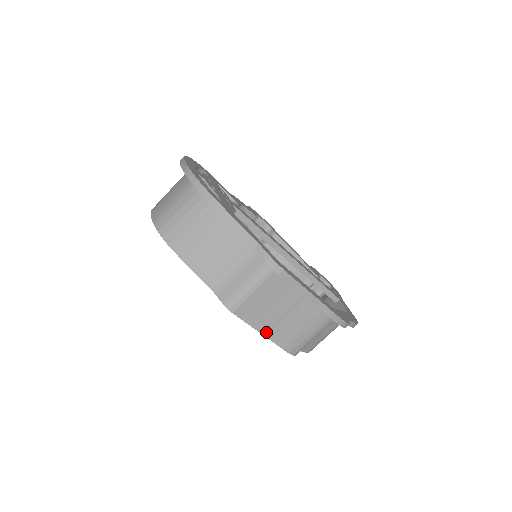
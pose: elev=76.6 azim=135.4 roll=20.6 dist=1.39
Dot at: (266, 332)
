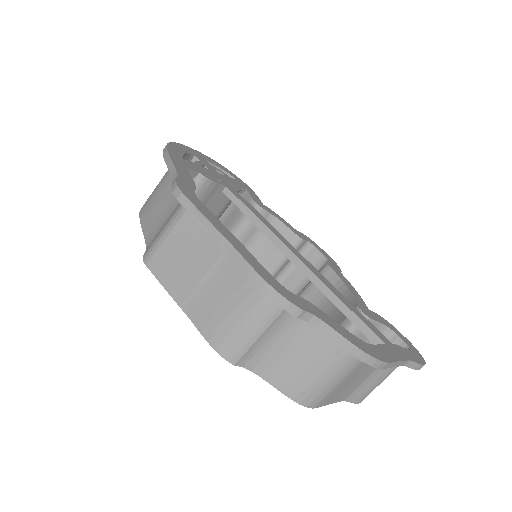
Dot at: (184, 304)
